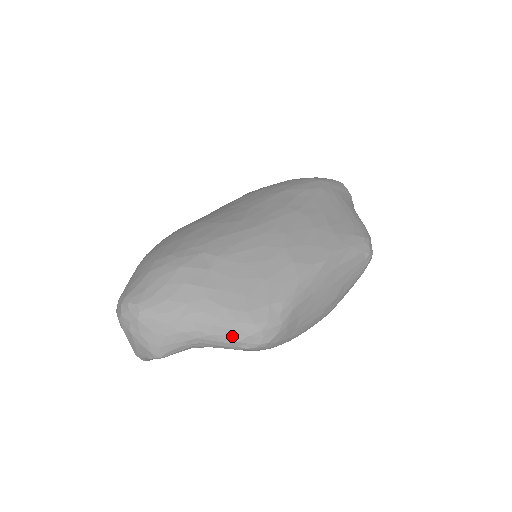
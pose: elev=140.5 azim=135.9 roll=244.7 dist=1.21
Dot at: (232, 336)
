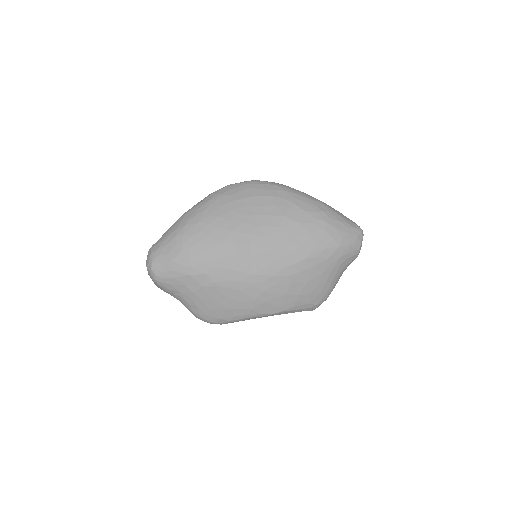
Dot at: (194, 315)
